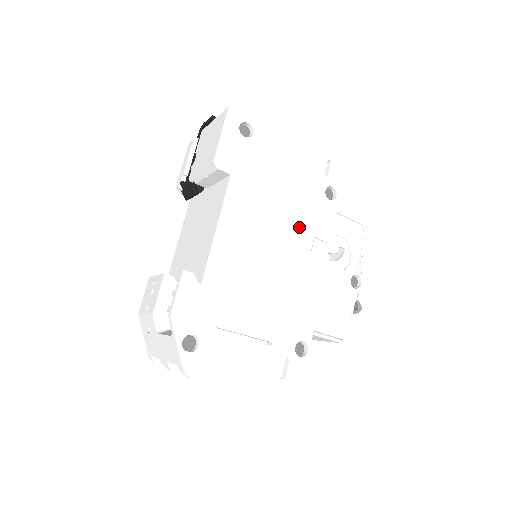
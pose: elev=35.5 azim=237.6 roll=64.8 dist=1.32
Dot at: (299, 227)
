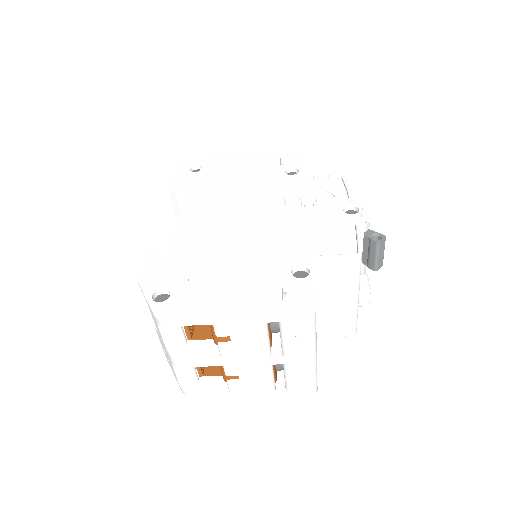
Dot at: (264, 197)
